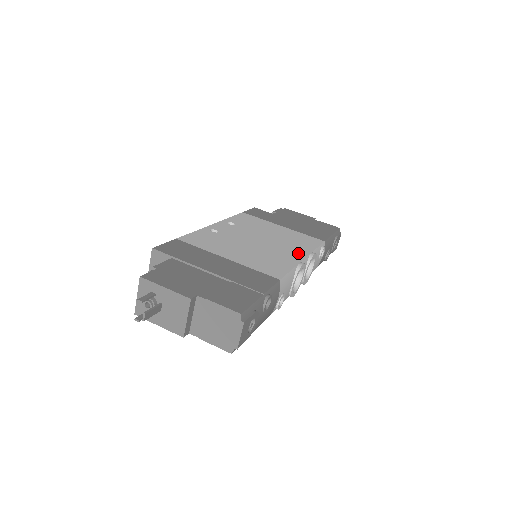
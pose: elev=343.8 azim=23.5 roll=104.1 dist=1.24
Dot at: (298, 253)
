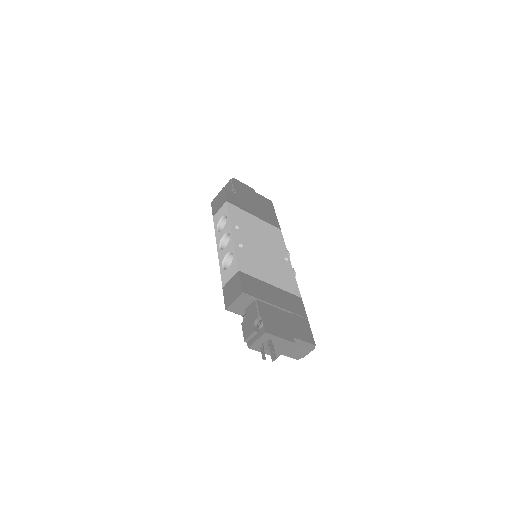
Dot at: (285, 257)
